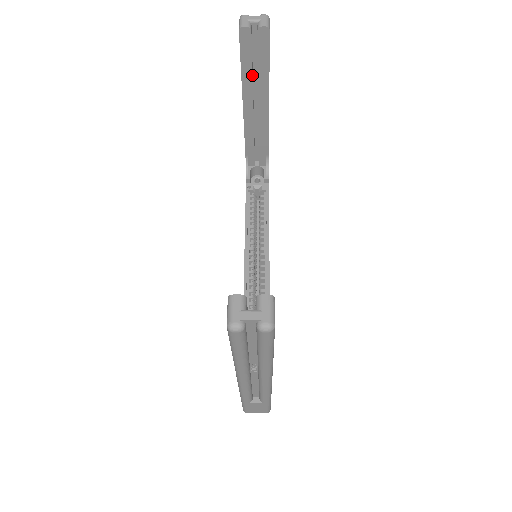
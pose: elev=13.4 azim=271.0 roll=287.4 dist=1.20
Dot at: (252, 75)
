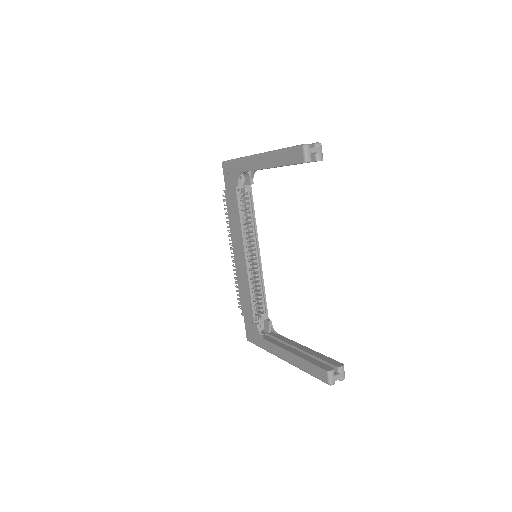
Dot at: occluded
